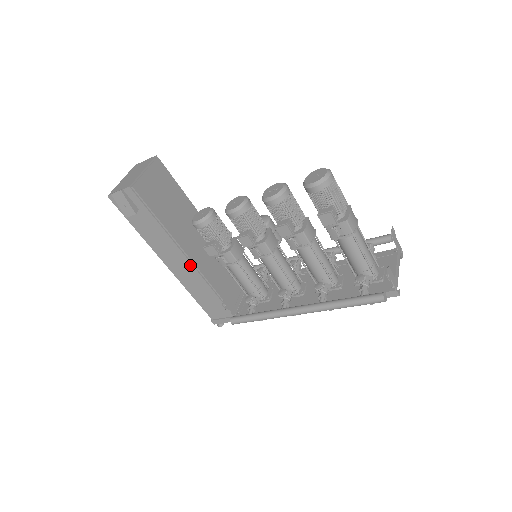
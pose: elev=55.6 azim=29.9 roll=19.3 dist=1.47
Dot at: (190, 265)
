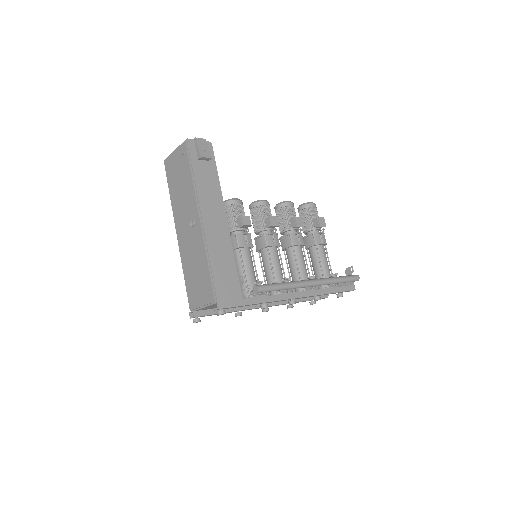
Dot at: (226, 226)
